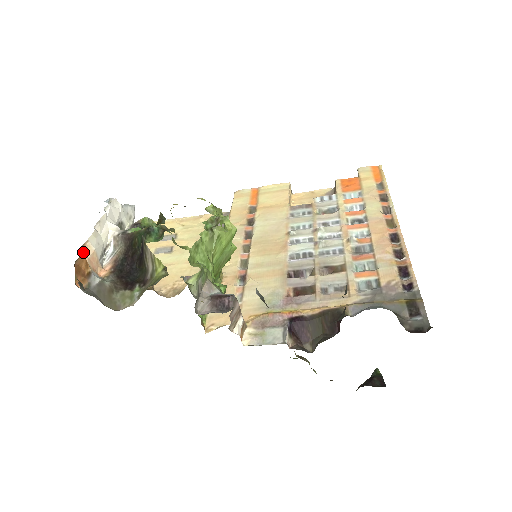
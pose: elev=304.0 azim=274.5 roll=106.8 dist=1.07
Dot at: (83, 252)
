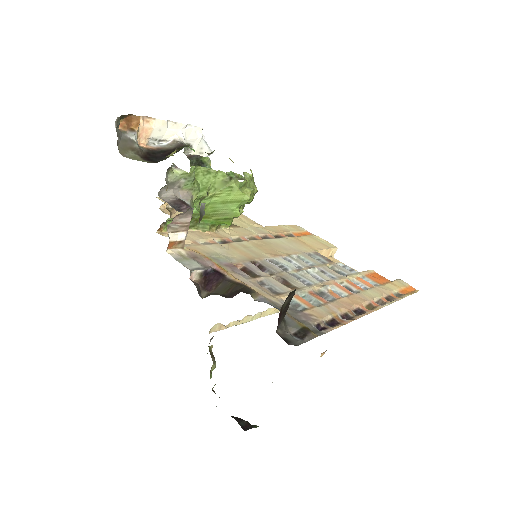
Dot at: (144, 119)
